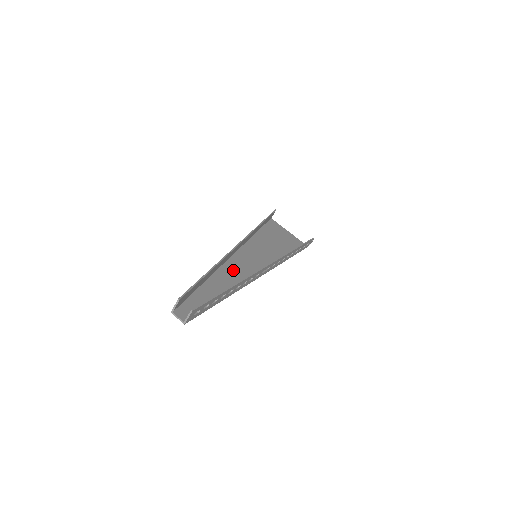
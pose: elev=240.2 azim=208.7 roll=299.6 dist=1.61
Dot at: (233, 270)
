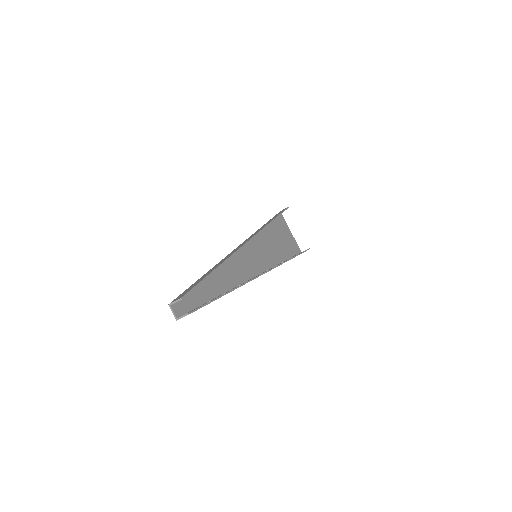
Dot at: (232, 267)
